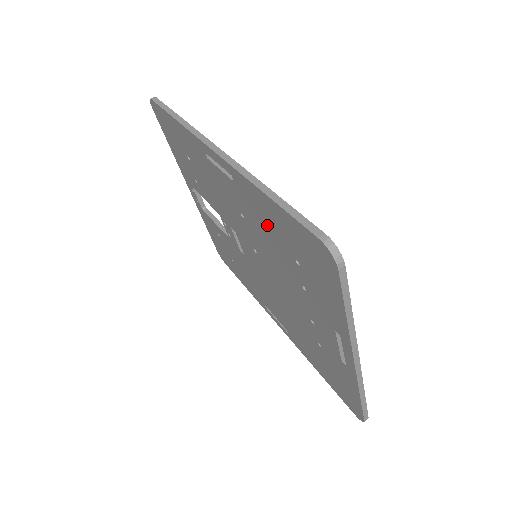
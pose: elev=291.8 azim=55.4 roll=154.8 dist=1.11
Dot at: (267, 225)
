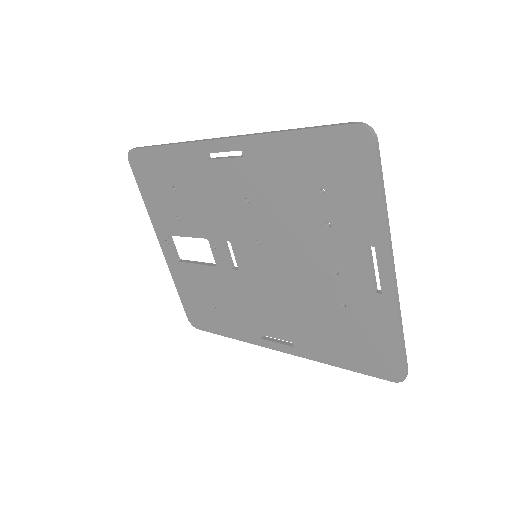
Dot at: (284, 176)
